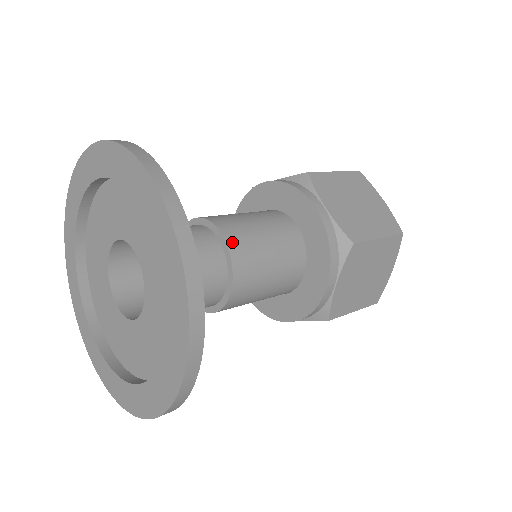
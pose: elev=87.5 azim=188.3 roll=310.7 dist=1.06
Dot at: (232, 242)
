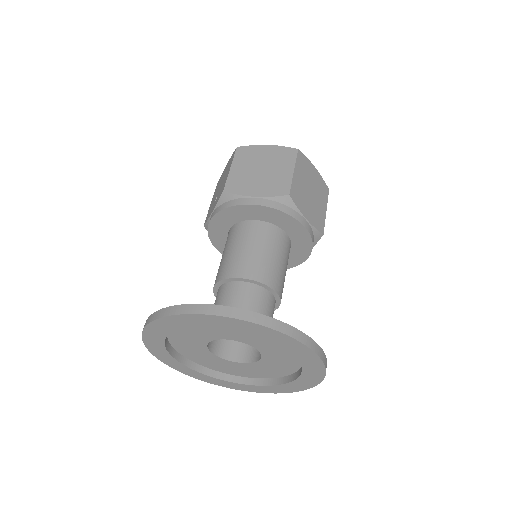
Dot at: (247, 274)
